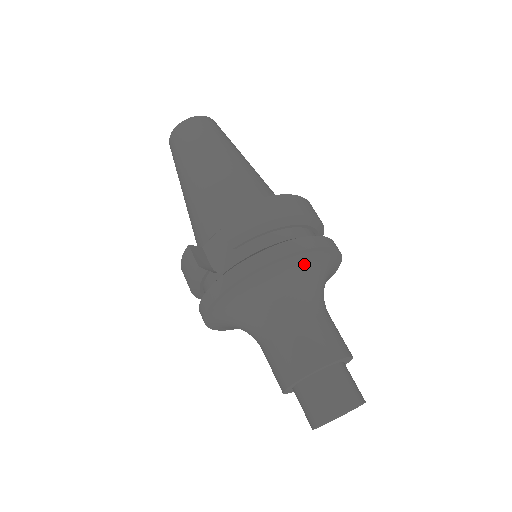
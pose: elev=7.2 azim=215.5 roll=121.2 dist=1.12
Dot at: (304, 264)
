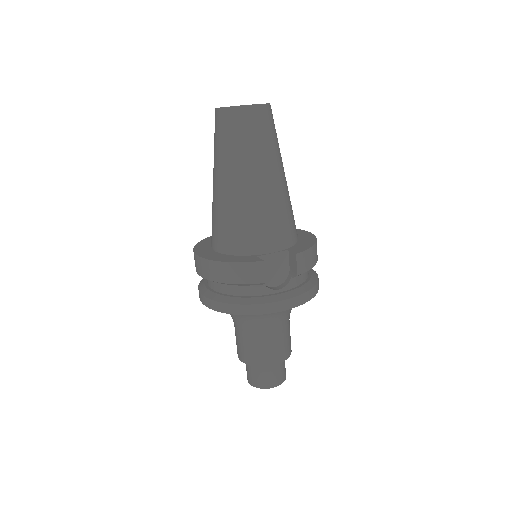
Dot at: occluded
